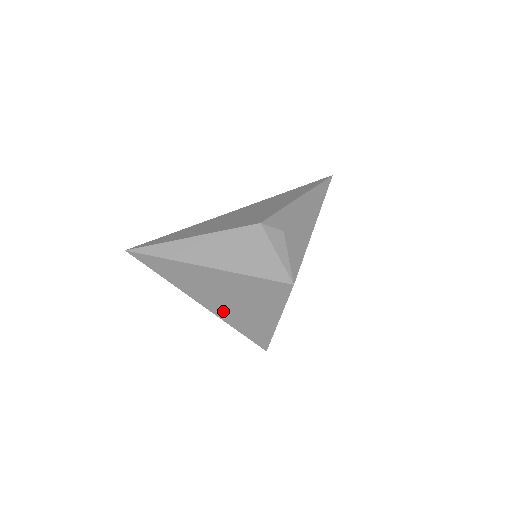
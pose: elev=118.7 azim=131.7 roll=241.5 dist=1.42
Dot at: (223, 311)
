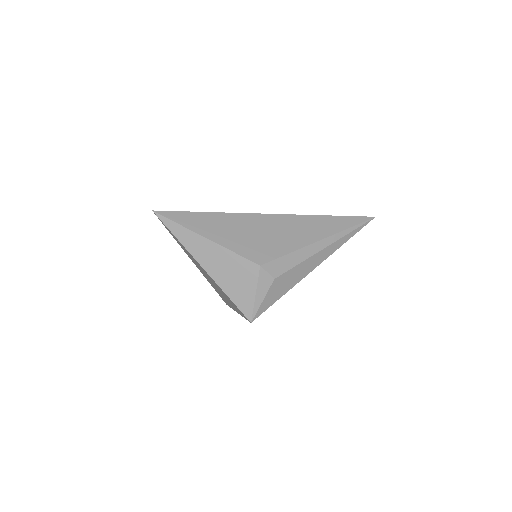
Dot at: occluded
